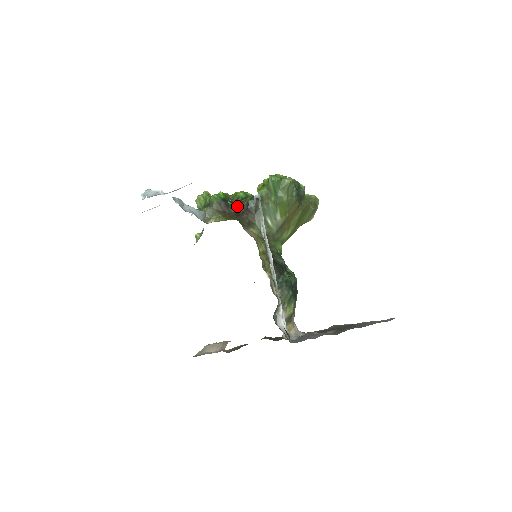
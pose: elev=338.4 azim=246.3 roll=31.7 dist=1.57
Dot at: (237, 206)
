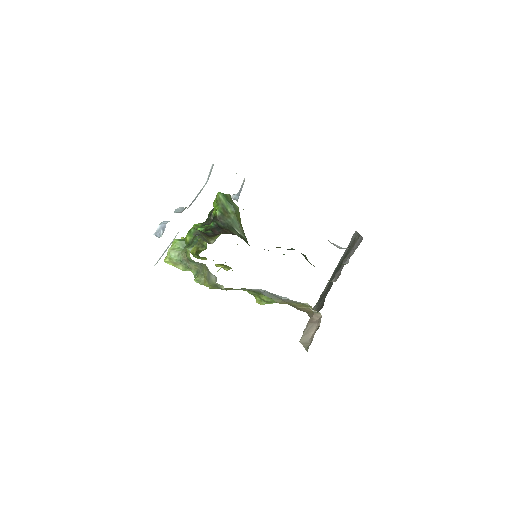
Dot at: (211, 231)
